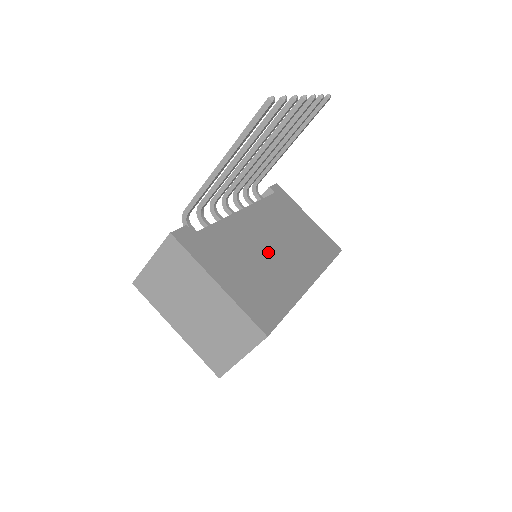
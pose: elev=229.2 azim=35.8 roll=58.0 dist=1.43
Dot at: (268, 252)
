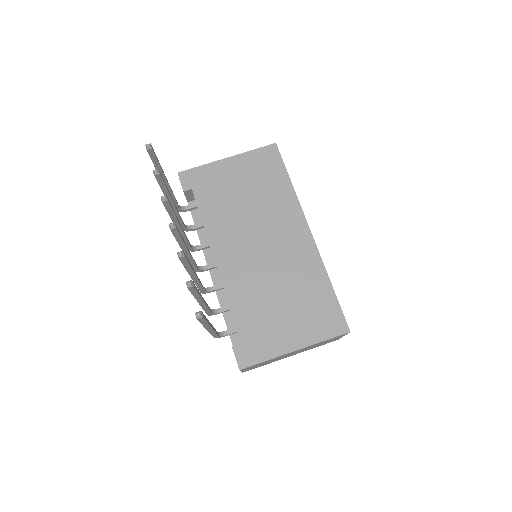
Dot at: (269, 264)
